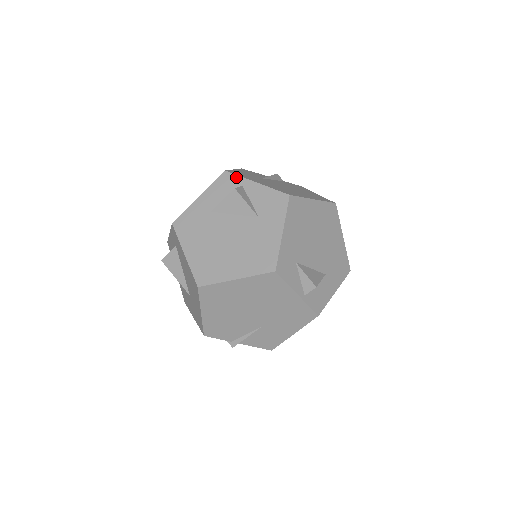
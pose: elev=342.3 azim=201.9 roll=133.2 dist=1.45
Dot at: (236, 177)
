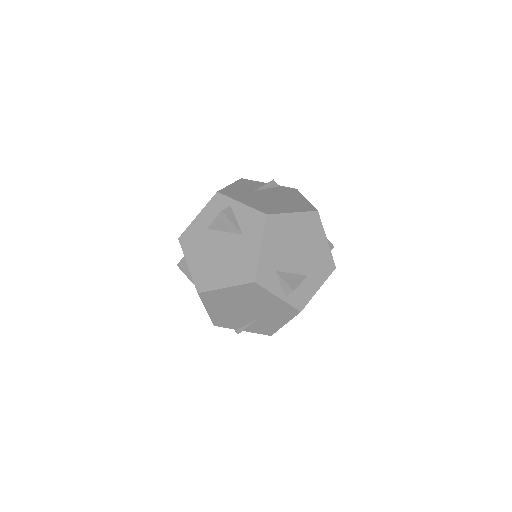
Dot at: (225, 198)
